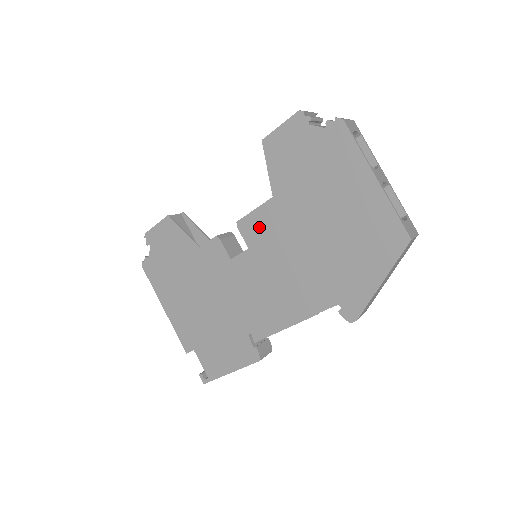
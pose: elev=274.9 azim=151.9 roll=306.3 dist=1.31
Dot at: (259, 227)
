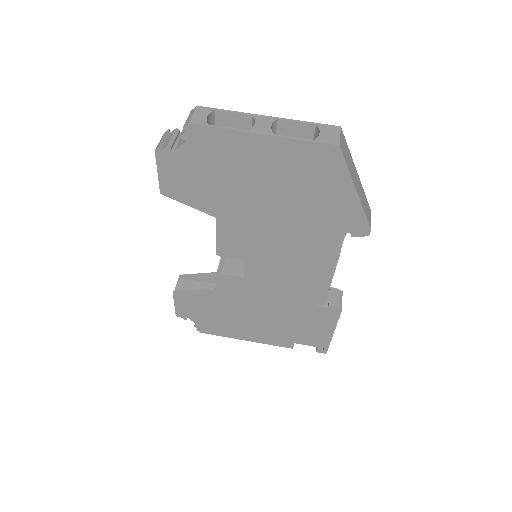
Dot at: (233, 243)
